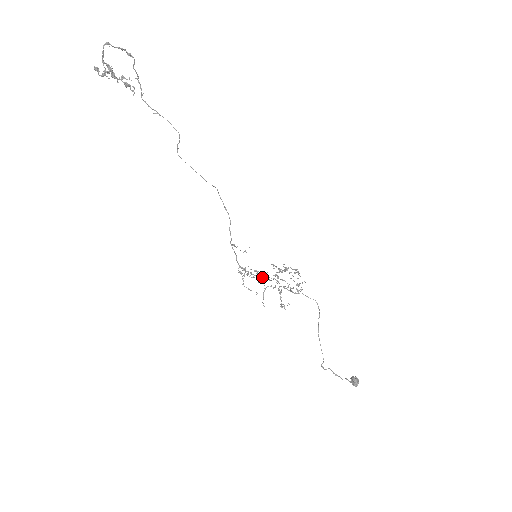
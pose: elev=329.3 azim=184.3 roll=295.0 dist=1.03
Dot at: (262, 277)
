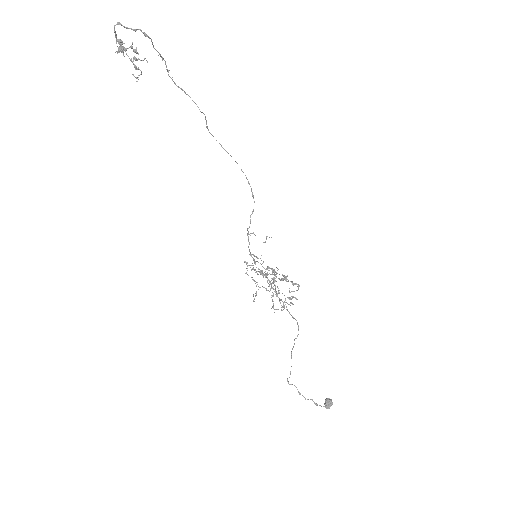
Dot at: (262, 275)
